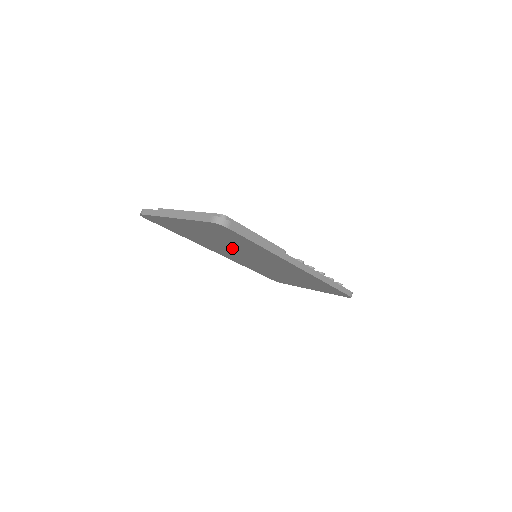
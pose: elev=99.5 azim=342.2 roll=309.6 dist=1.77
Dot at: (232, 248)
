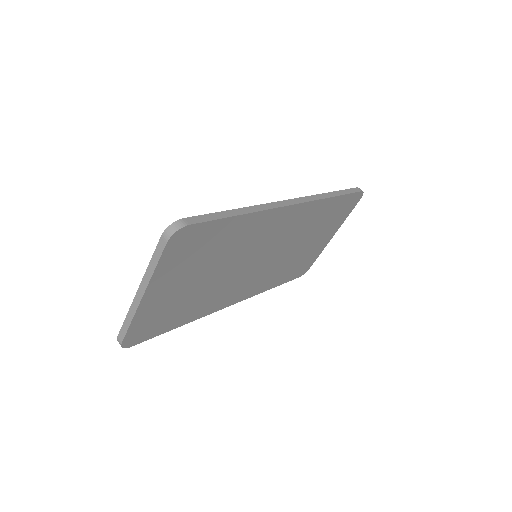
Dot at: (228, 269)
